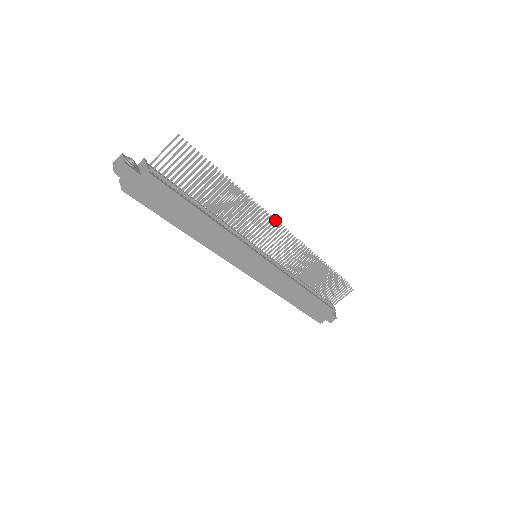
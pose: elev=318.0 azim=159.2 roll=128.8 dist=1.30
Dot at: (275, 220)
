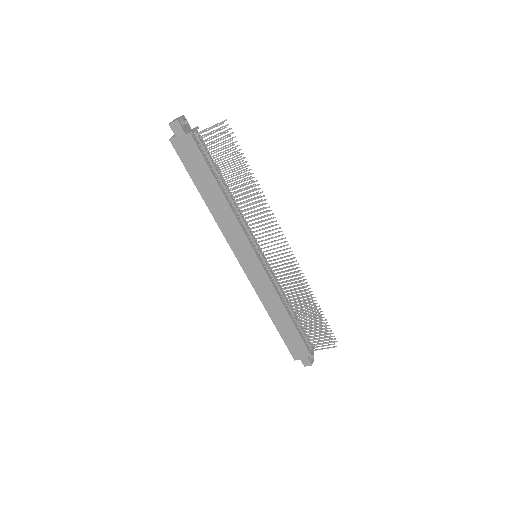
Dot at: (283, 234)
